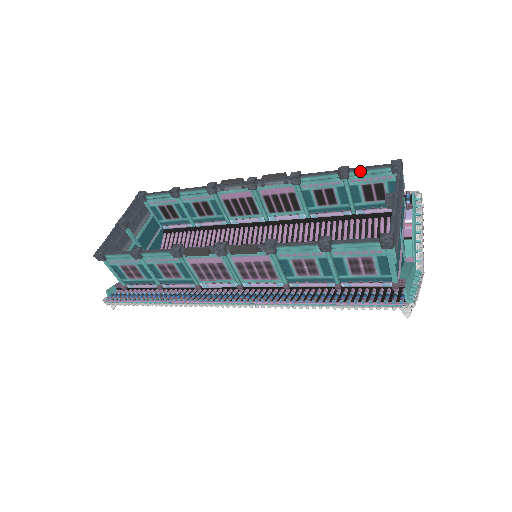
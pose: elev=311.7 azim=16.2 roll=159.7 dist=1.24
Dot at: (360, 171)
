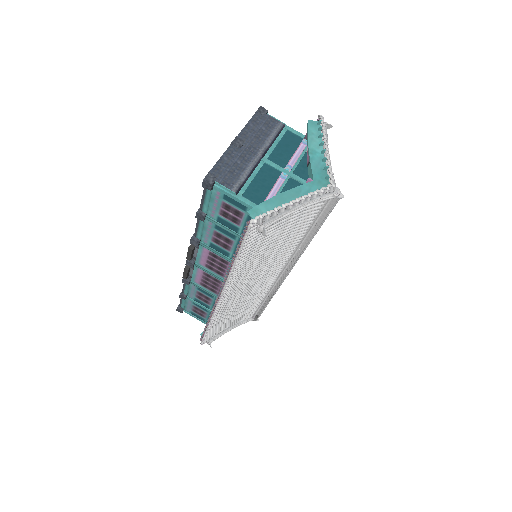
Dot at: occluded
